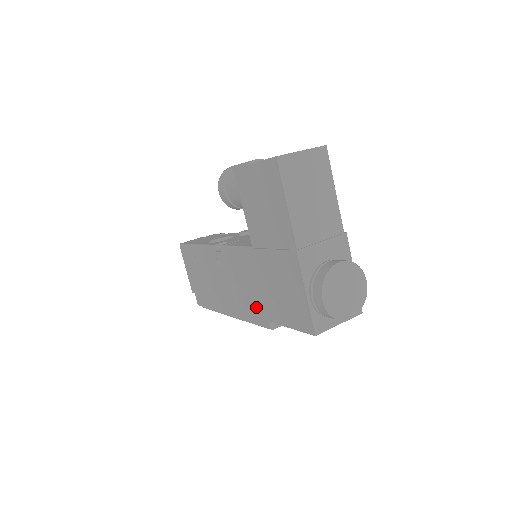
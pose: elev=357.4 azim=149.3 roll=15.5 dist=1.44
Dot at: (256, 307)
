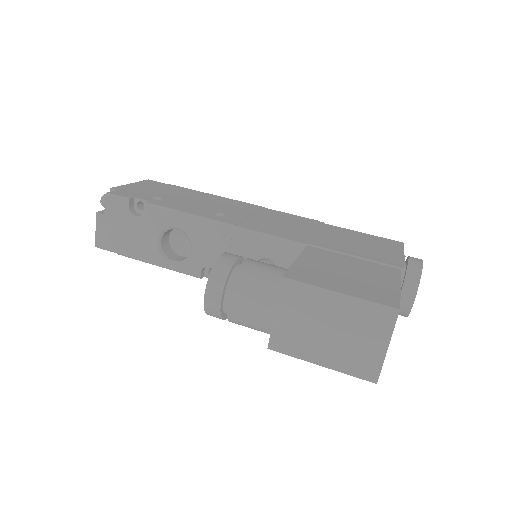
Dot at: occluded
